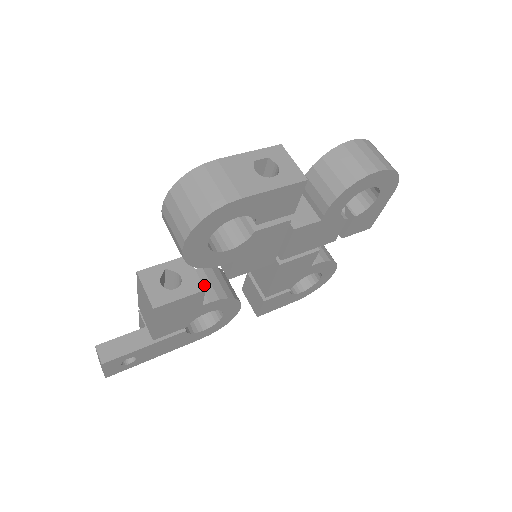
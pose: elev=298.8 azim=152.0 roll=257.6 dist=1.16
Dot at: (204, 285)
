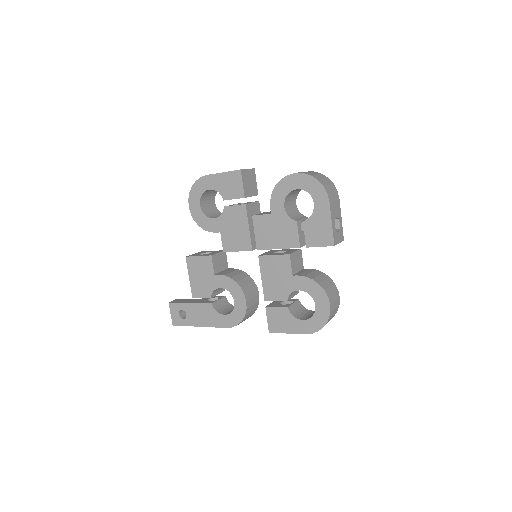
Dot at: (227, 271)
